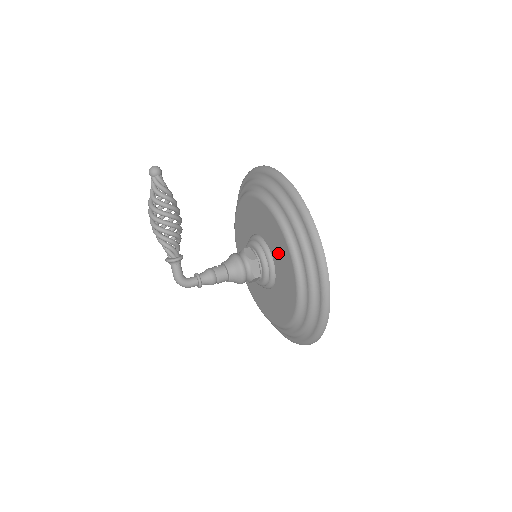
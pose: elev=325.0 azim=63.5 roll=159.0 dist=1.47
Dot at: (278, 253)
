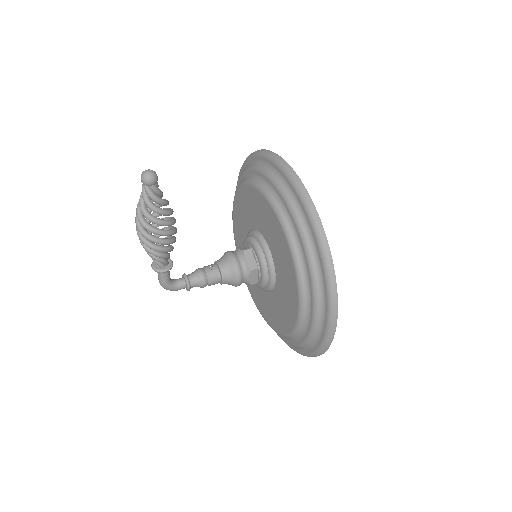
Dot at: (284, 279)
